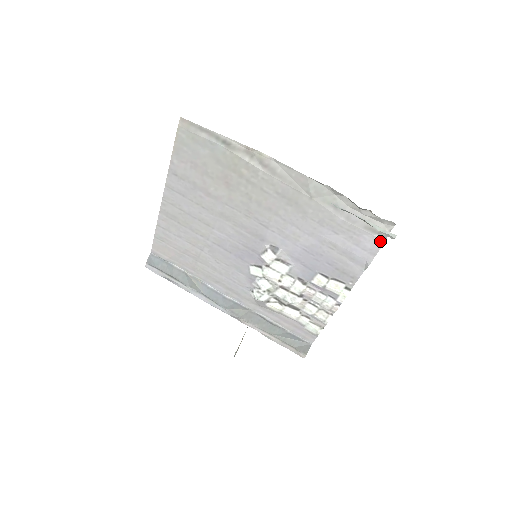
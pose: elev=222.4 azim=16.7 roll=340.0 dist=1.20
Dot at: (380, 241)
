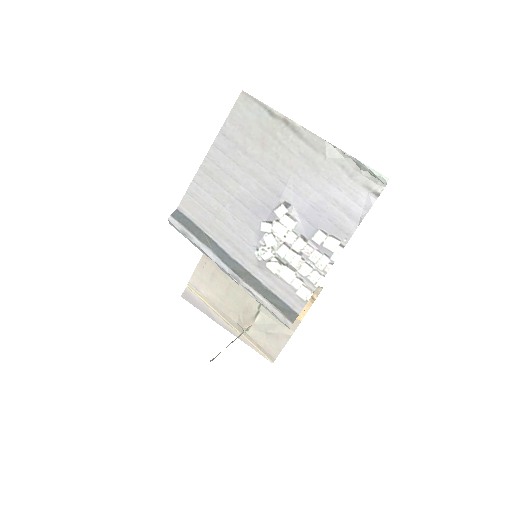
Dot at: (373, 198)
